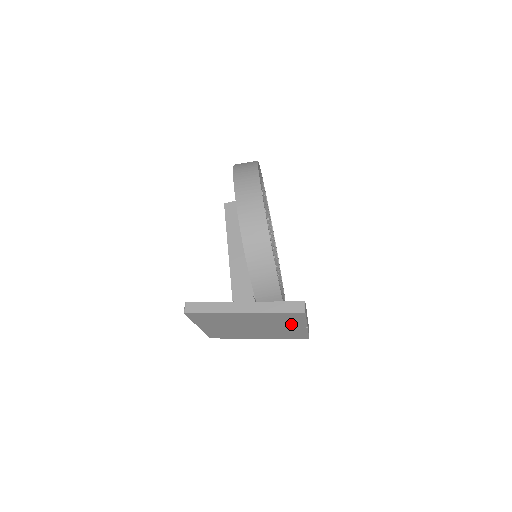
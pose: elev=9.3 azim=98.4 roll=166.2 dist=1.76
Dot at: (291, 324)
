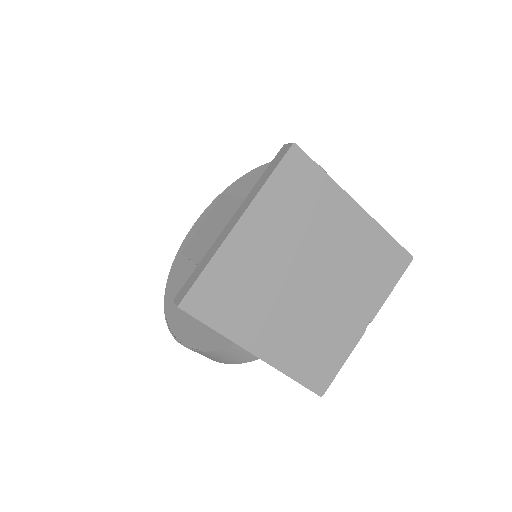
Dot at: (362, 300)
